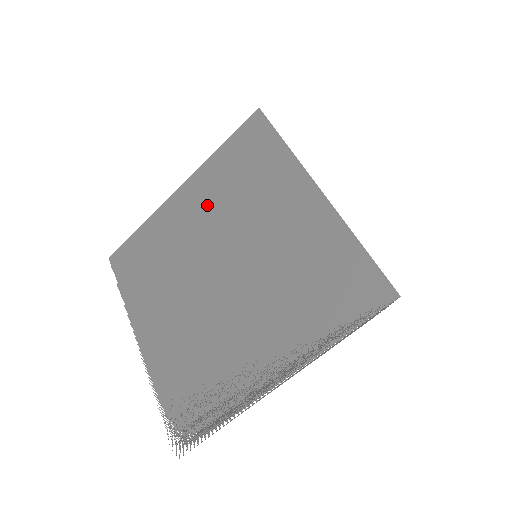
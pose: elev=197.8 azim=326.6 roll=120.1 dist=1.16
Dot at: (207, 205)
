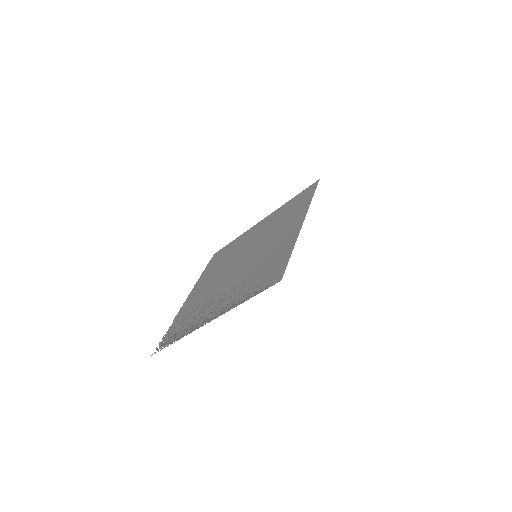
Dot at: (263, 229)
